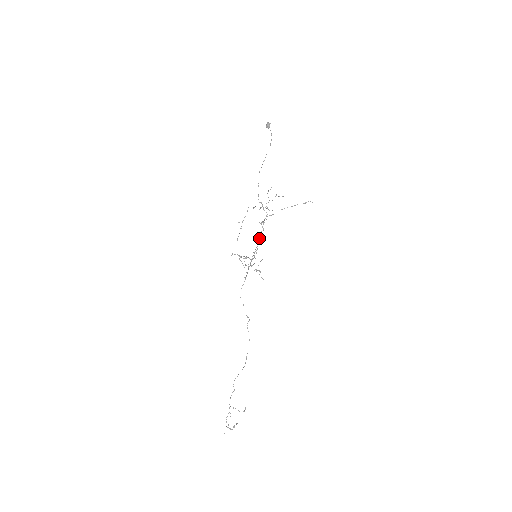
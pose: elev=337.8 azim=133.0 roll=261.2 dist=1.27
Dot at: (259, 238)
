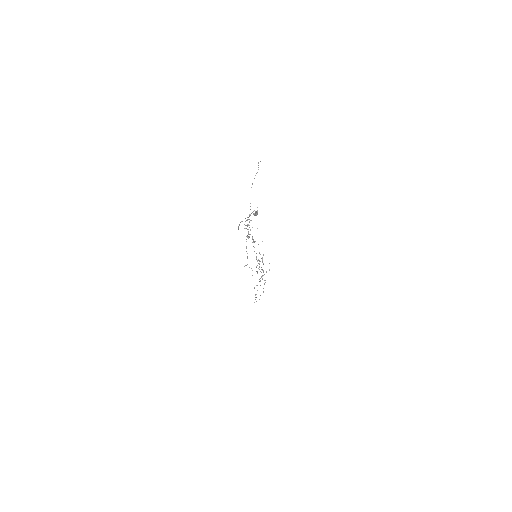
Dot at: occluded
